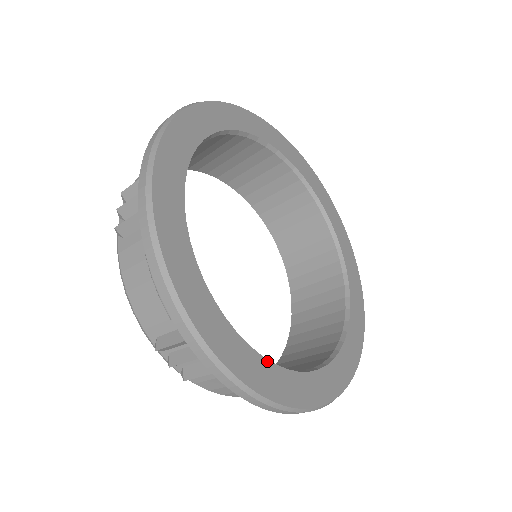
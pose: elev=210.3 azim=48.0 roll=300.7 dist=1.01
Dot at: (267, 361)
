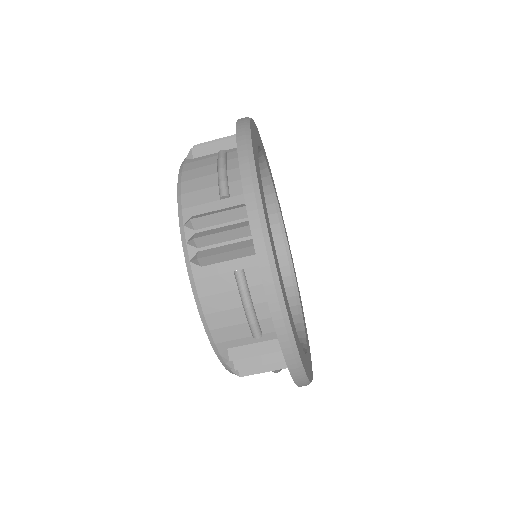
Dot at: occluded
